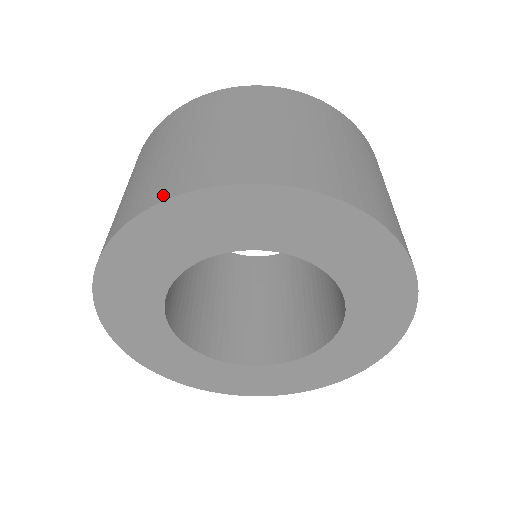
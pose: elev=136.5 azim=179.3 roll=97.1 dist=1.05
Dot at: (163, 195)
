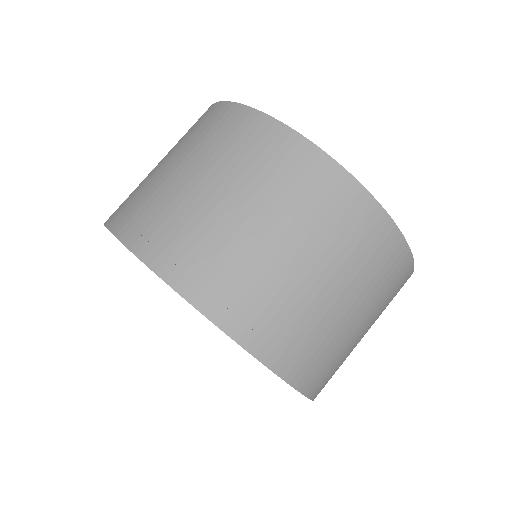
Dot at: (233, 327)
